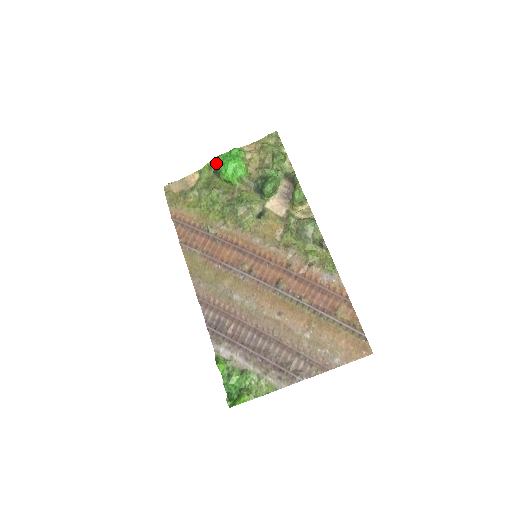
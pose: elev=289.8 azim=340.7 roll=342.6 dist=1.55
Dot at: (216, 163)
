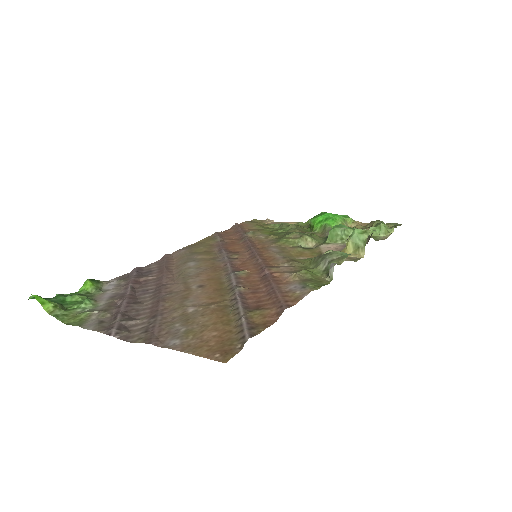
Dot at: occluded
